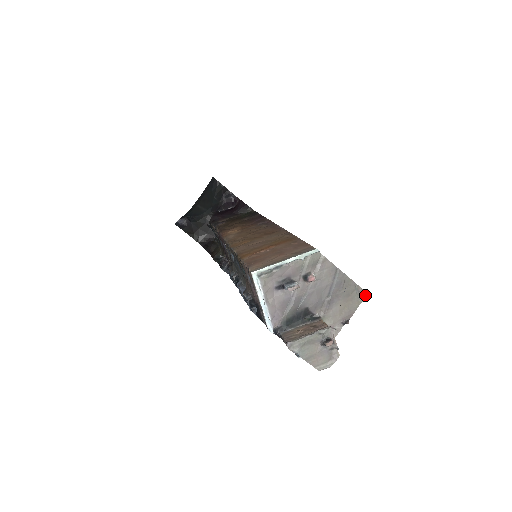
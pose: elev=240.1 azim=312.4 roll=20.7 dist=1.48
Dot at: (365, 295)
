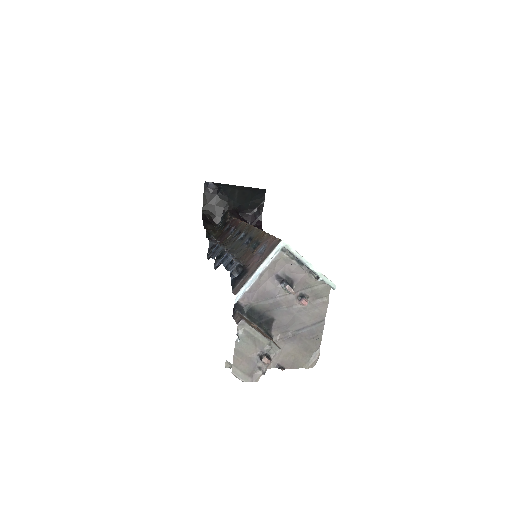
Dot at: occluded
